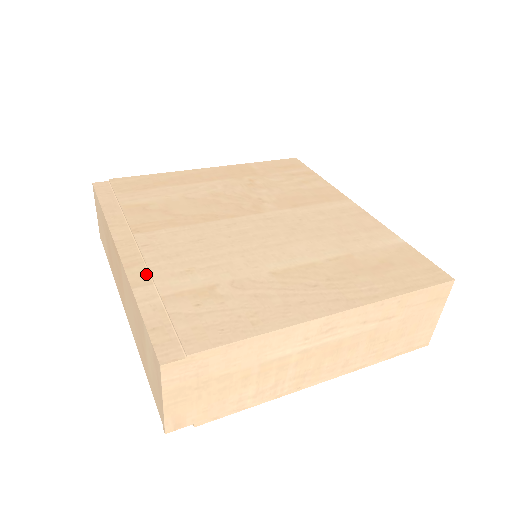
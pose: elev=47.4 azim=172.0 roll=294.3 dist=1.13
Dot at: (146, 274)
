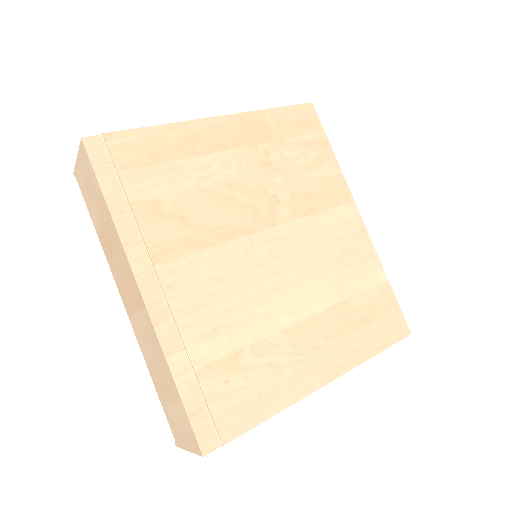
Dot at: (176, 335)
